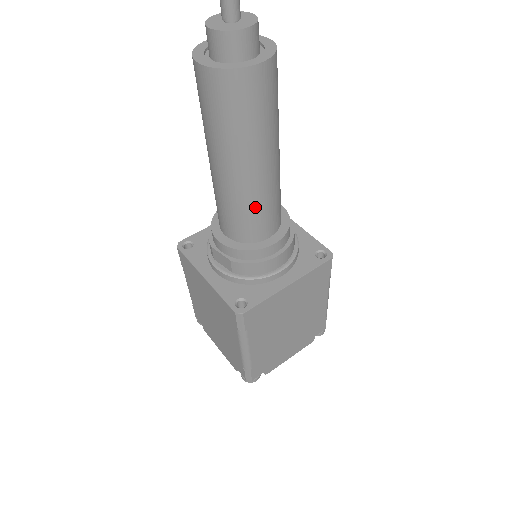
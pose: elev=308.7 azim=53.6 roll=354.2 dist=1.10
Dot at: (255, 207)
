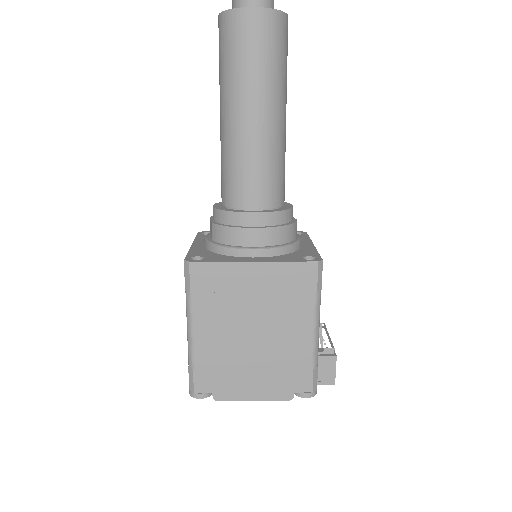
Dot at: (241, 162)
